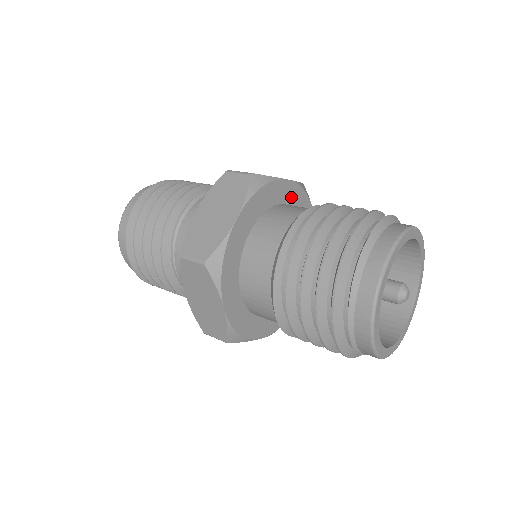
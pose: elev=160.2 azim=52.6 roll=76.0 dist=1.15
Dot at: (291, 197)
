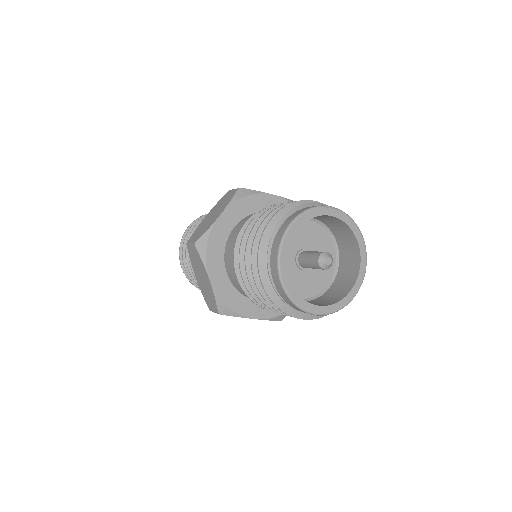
Dot at: occluded
